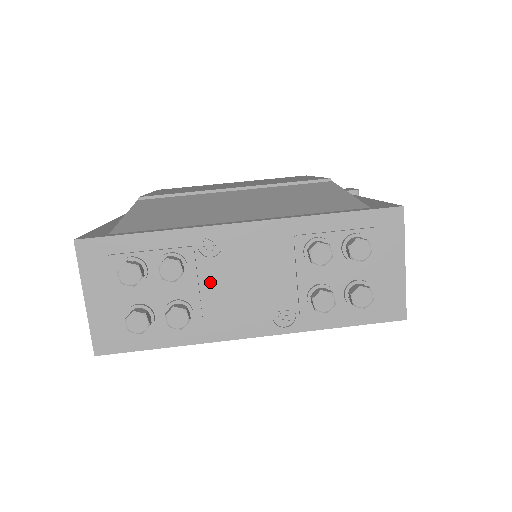
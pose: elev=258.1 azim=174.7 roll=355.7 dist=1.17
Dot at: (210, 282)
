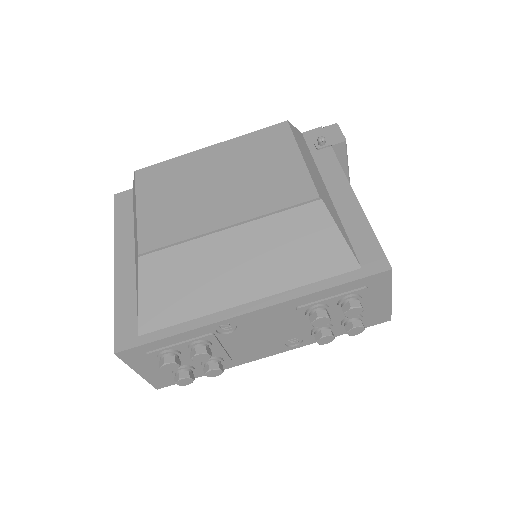
Dot at: (232, 343)
